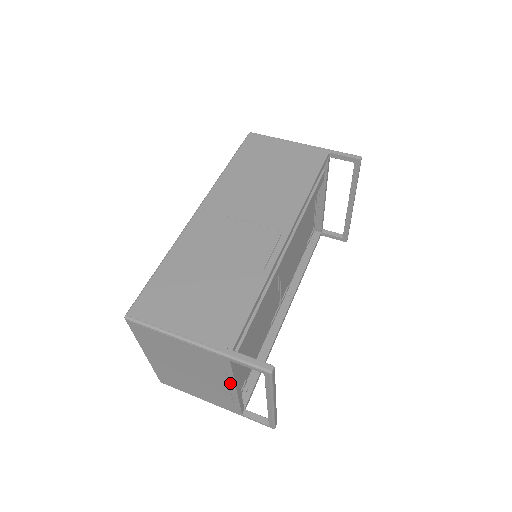
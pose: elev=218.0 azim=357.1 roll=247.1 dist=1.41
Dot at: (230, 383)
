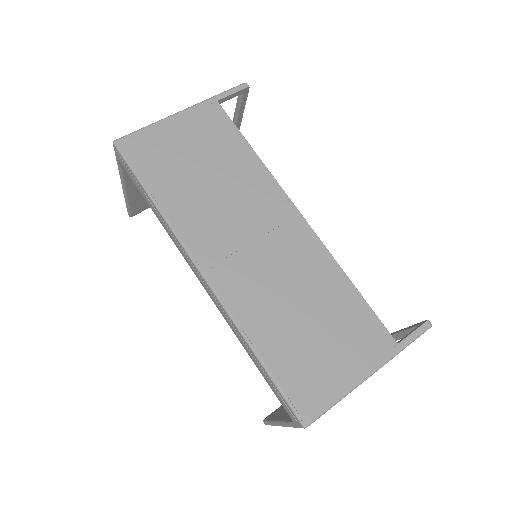
Dot at: occluded
